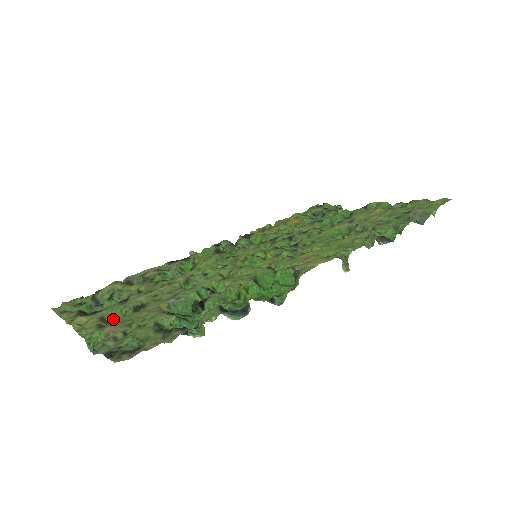
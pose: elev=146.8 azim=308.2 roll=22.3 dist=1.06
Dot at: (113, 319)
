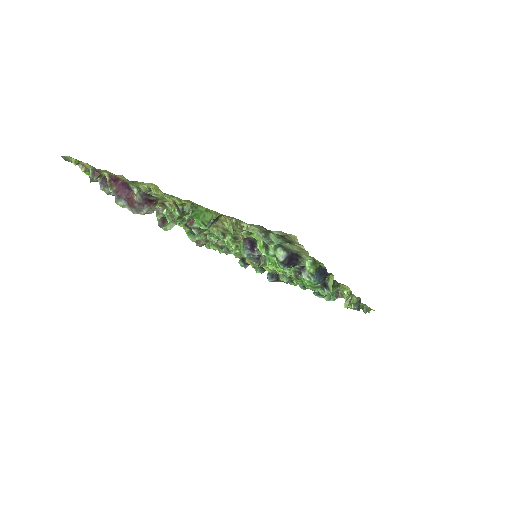
Dot at: (171, 211)
